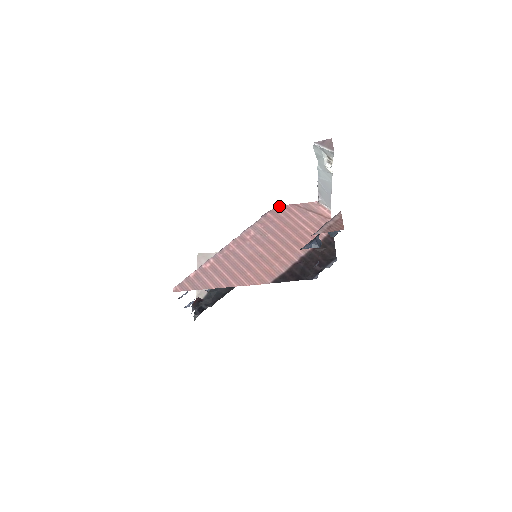
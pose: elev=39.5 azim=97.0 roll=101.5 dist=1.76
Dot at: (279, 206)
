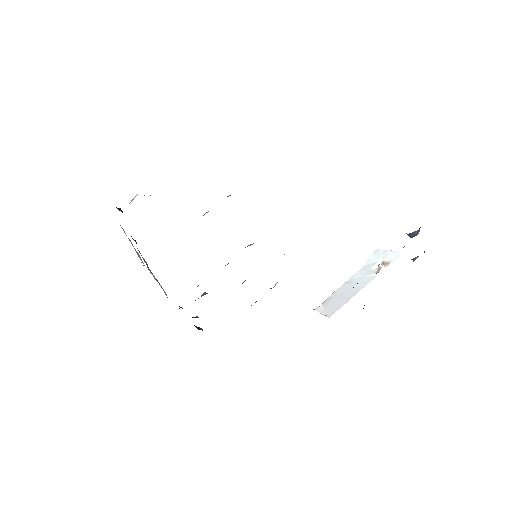
Dot at: occluded
